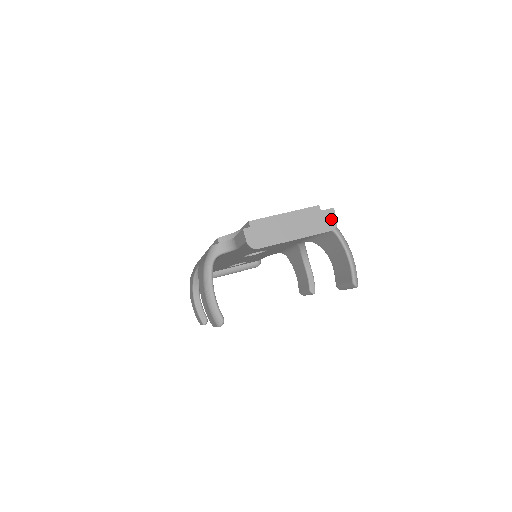
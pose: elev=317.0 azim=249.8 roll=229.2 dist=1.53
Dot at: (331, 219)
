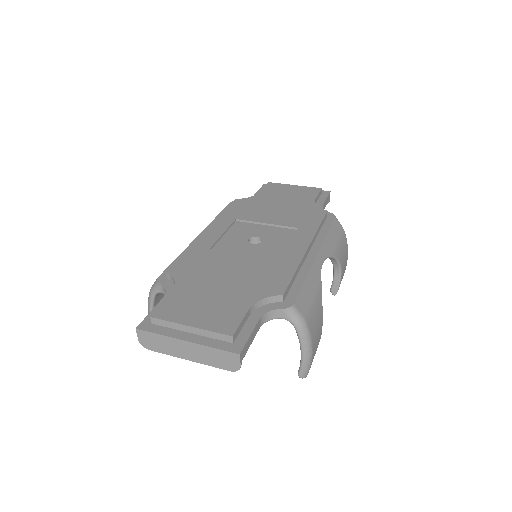
Dot at: (233, 362)
